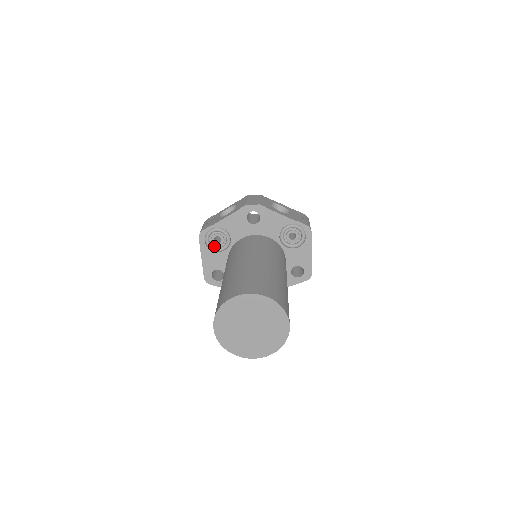
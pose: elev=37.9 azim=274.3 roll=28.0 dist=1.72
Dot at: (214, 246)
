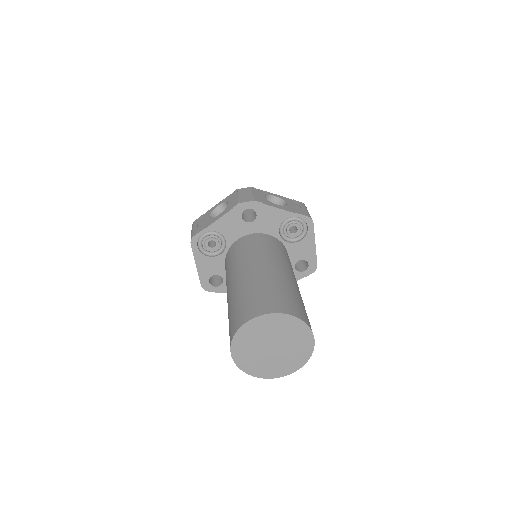
Dot at: (208, 251)
